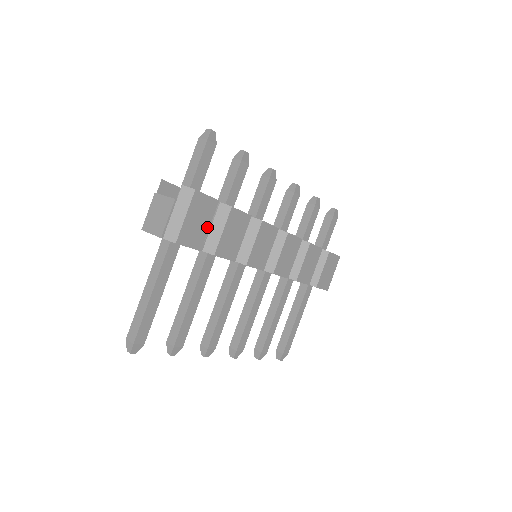
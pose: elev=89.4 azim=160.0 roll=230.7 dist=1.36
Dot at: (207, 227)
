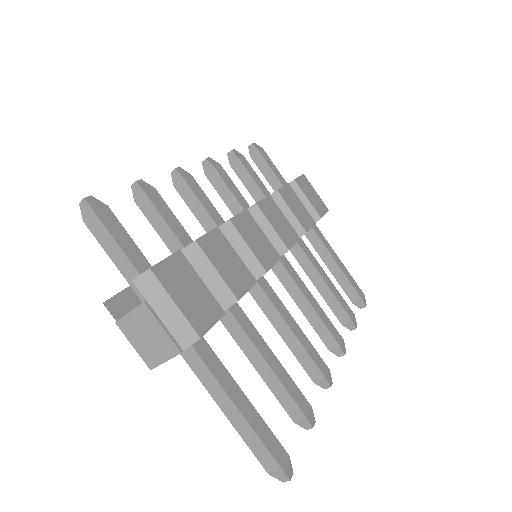
Dot at: (202, 286)
